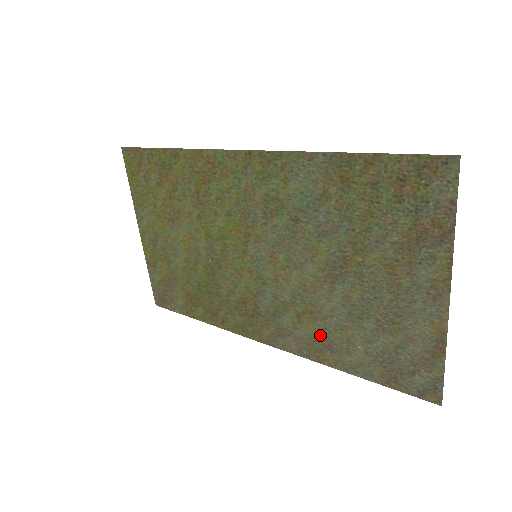
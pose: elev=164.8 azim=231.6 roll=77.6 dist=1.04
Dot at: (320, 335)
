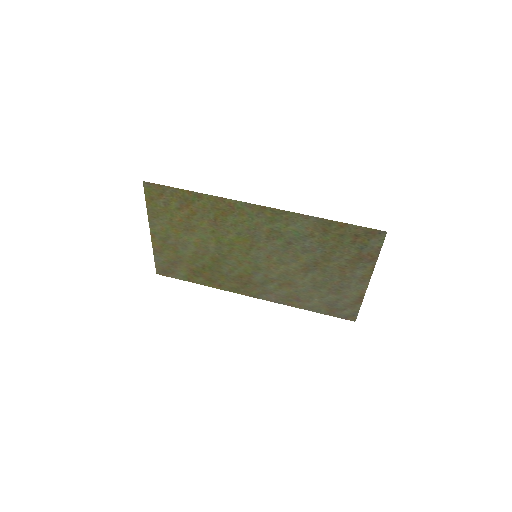
Dot at: (293, 294)
